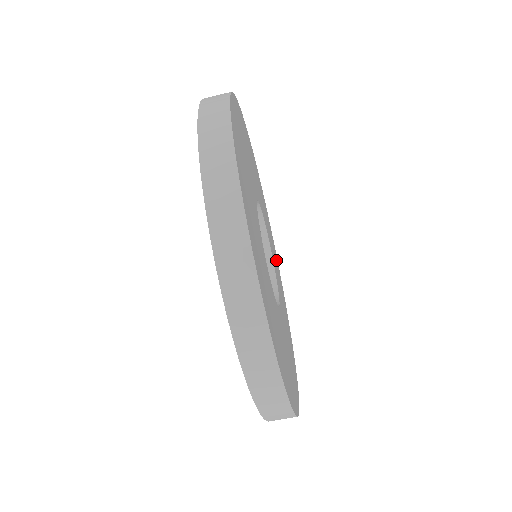
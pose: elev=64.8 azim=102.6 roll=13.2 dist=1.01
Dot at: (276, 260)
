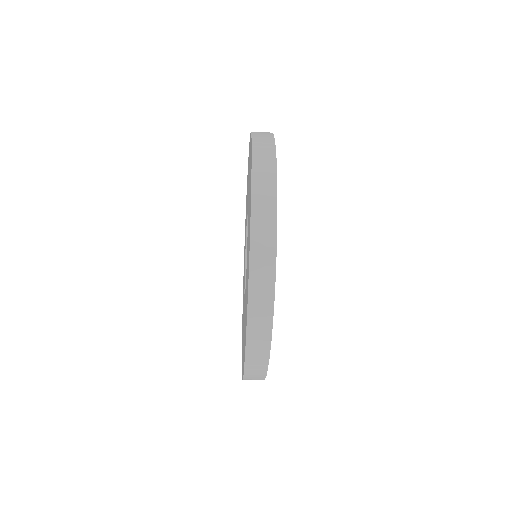
Dot at: occluded
